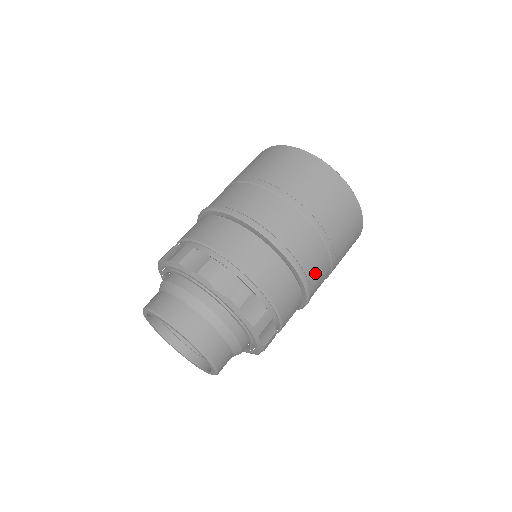
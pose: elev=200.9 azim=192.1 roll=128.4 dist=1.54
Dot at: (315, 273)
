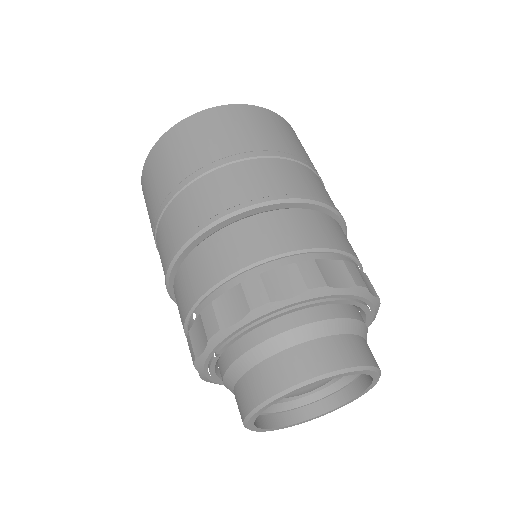
Dot at: occluded
